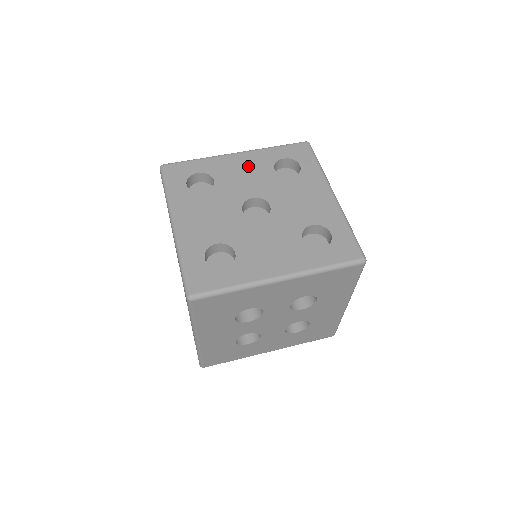
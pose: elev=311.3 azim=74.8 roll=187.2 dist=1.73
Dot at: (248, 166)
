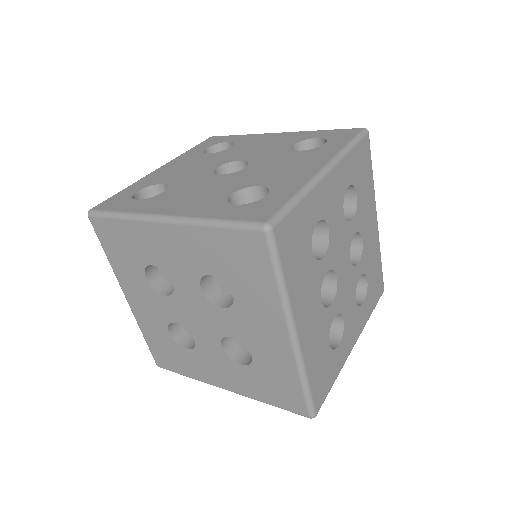
Dot at: (274, 141)
